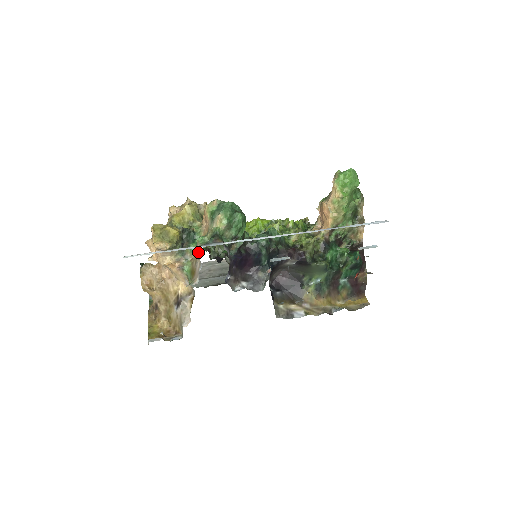
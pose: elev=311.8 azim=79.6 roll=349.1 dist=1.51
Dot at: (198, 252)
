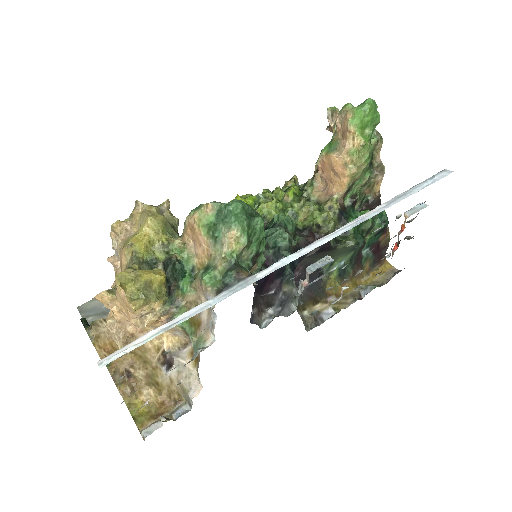
Dot at: (199, 293)
